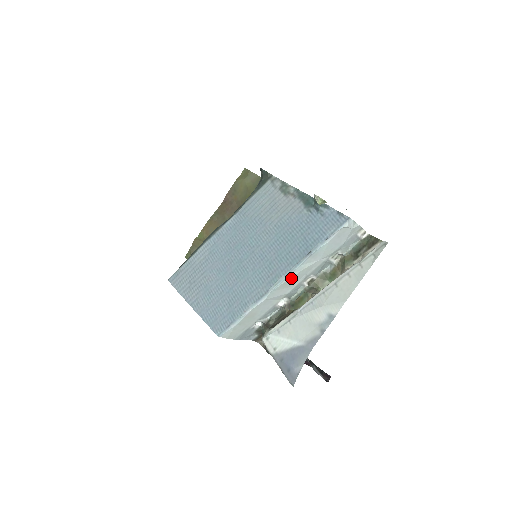
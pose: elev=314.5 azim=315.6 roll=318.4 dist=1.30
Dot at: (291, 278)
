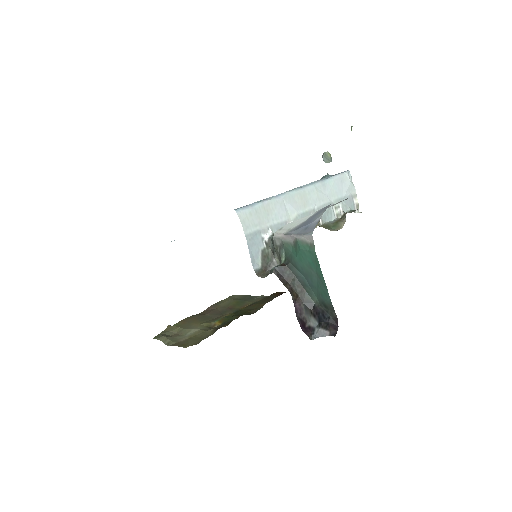
Dot at: (305, 193)
